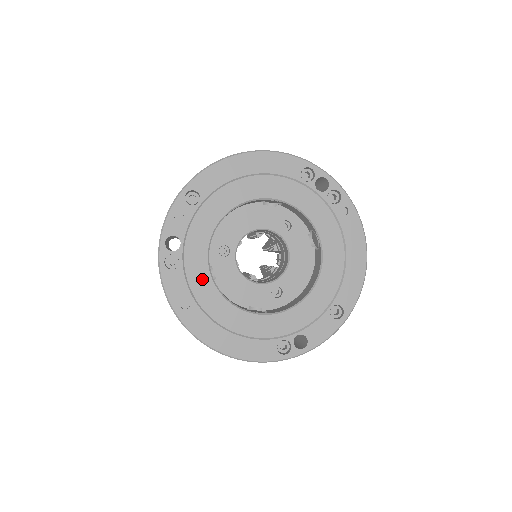
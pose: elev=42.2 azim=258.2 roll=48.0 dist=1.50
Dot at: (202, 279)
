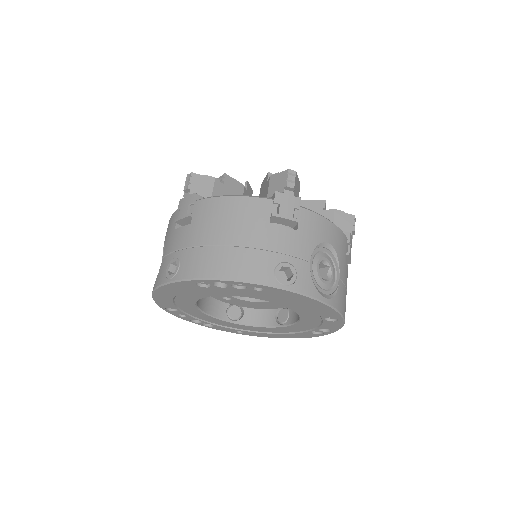
Dot at: (231, 325)
